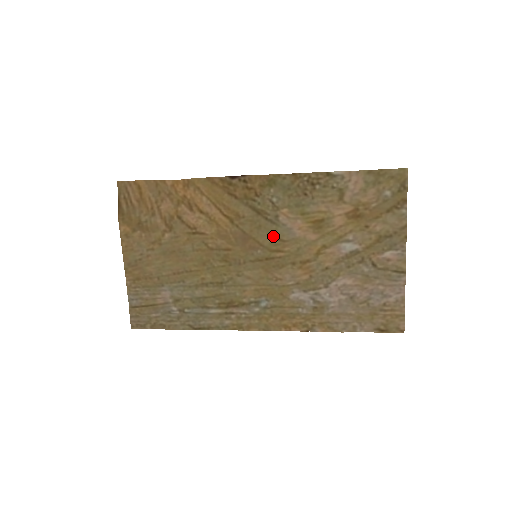
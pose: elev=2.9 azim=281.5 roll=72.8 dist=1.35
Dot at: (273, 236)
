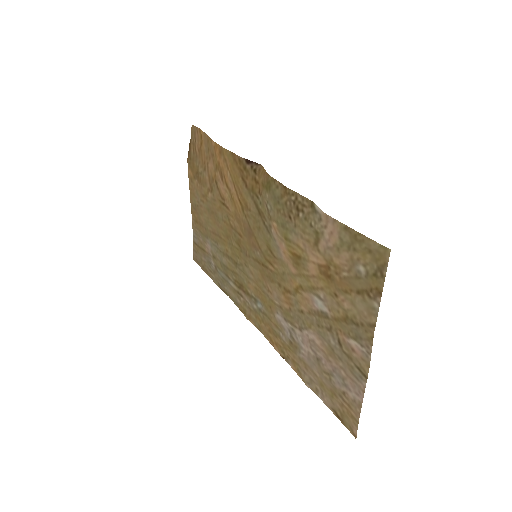
Dot at: (268, 245)
